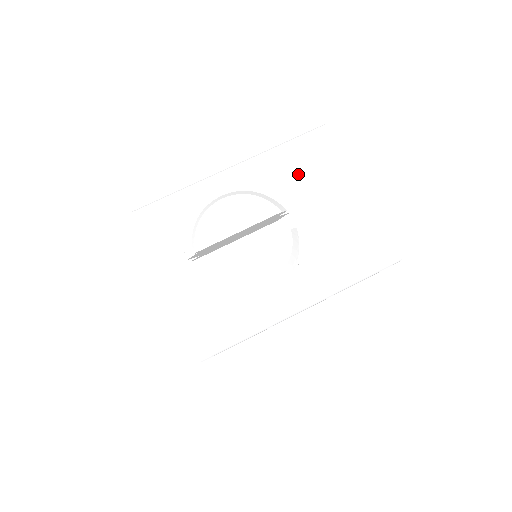
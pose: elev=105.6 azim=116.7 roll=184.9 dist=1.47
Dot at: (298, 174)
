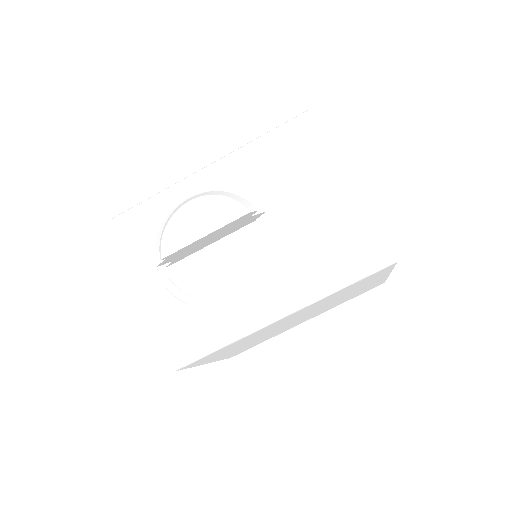
Dot at: (277, 168)
